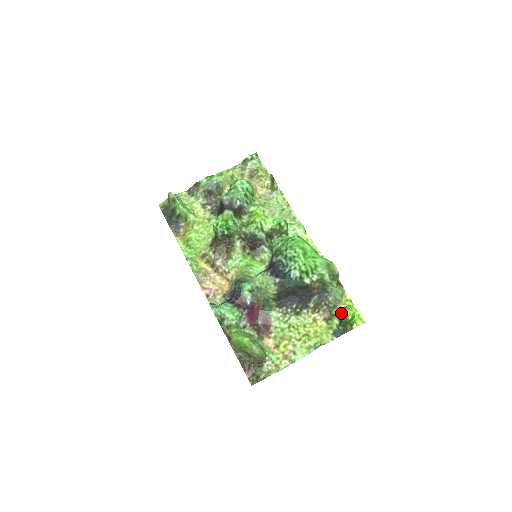
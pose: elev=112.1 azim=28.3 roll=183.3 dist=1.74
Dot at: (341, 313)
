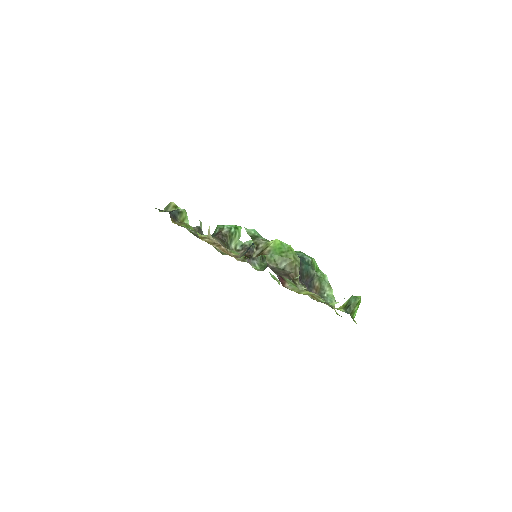
Dot at: (345, 303)
